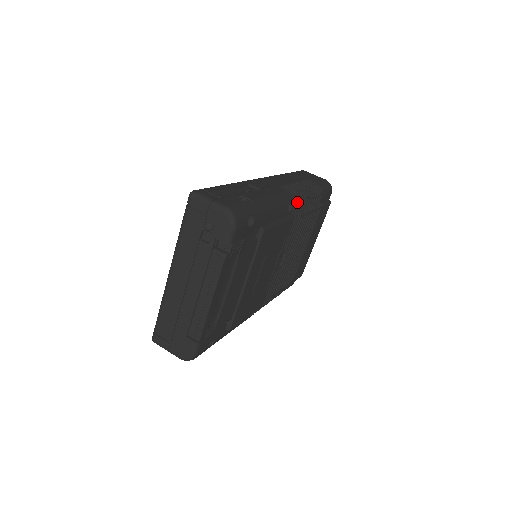
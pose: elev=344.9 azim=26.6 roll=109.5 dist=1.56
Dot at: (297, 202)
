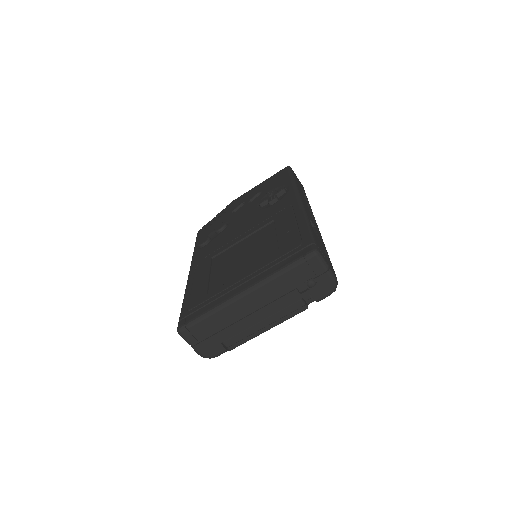
Dot at: occluded
